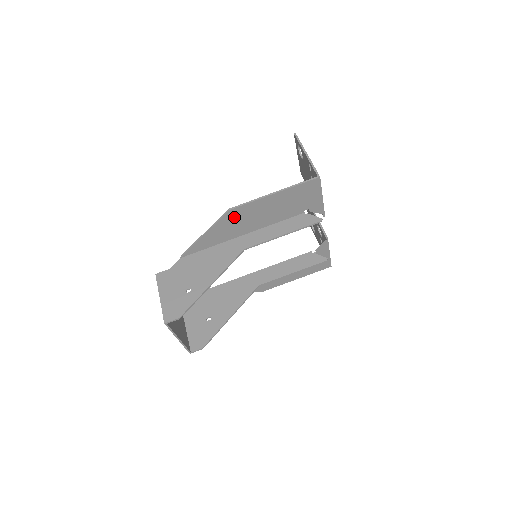
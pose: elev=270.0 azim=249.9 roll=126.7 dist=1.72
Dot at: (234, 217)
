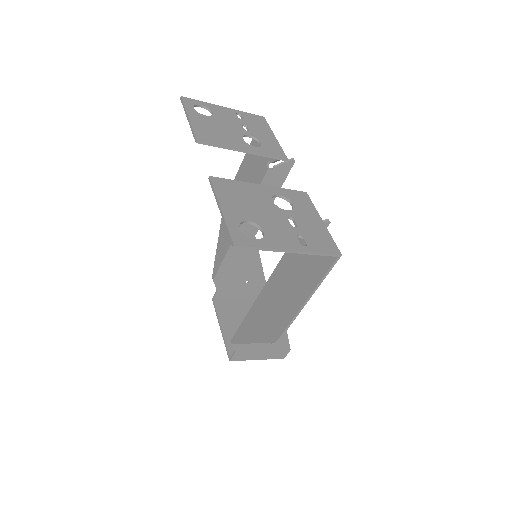
Dot at: (273, 327)
